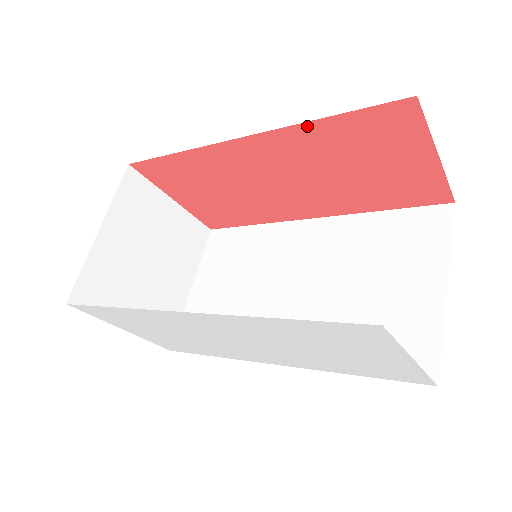
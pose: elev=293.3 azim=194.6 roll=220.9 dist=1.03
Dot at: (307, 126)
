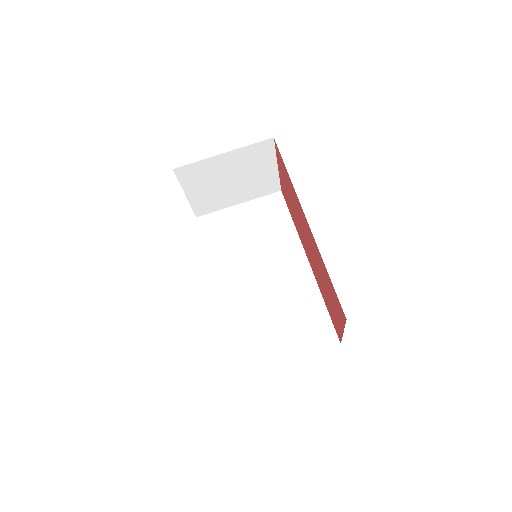
Dot at: occluded
